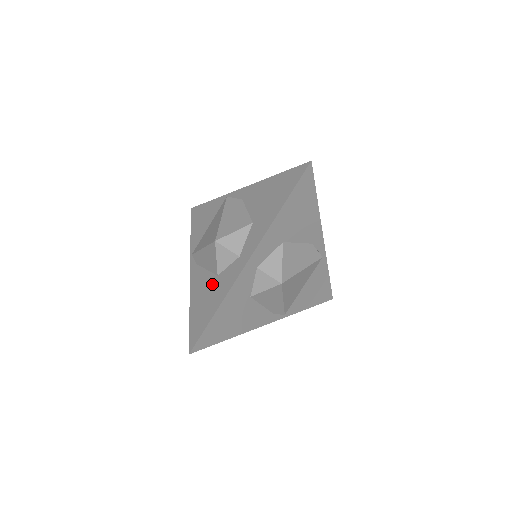
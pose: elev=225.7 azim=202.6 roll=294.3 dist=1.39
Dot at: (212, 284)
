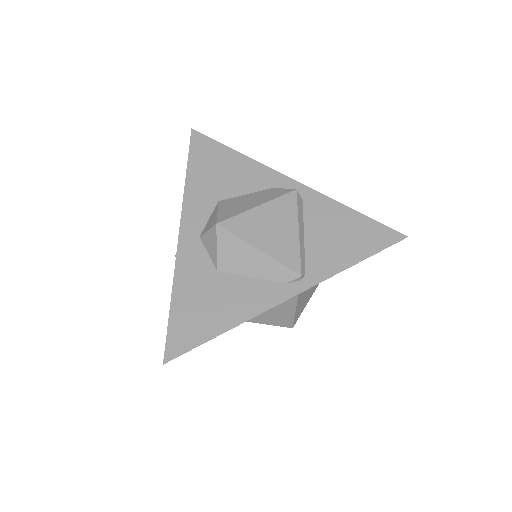
Dot at: occluded
